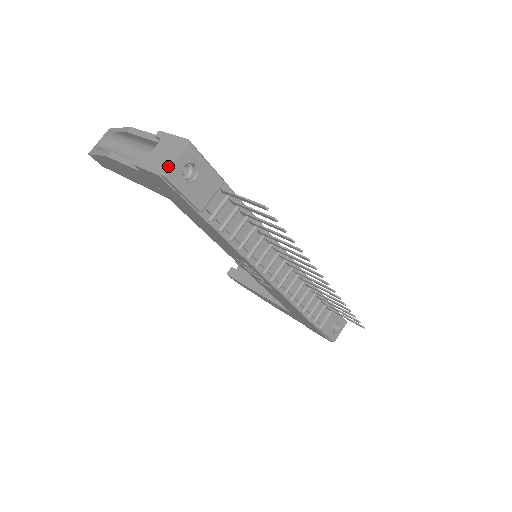
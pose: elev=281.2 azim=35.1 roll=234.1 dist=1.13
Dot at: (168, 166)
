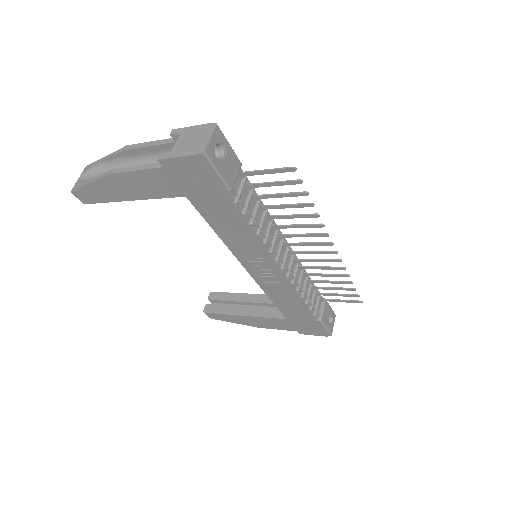
Dot at: (204, 145)
